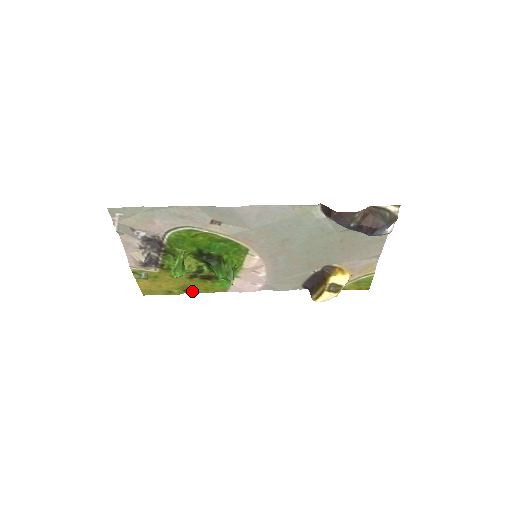
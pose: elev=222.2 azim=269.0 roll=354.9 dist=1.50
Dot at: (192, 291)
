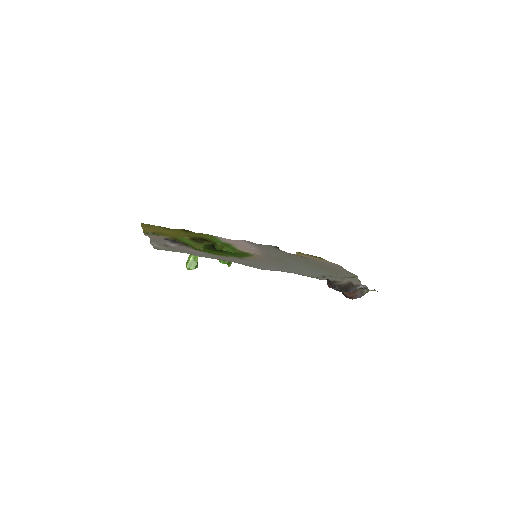
Dot at: (186, 230)
